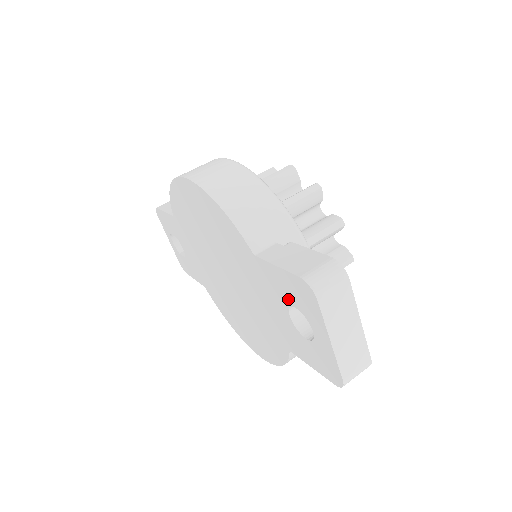
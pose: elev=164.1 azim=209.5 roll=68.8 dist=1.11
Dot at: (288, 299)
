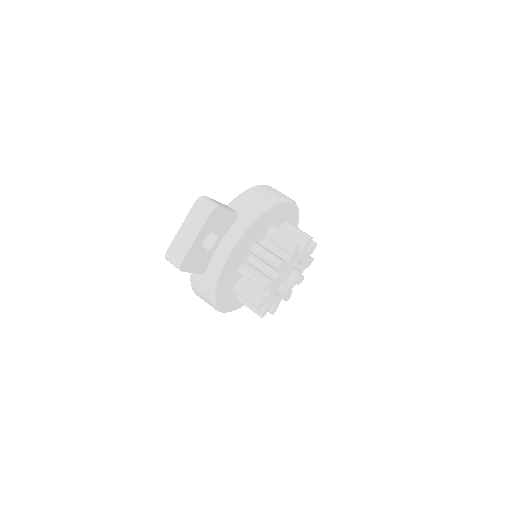
Dot at: occluded
